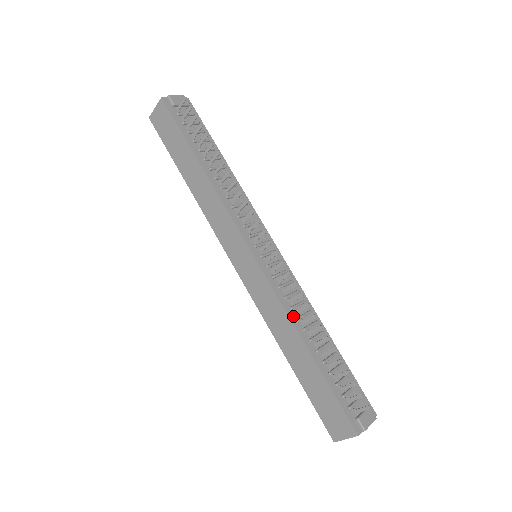
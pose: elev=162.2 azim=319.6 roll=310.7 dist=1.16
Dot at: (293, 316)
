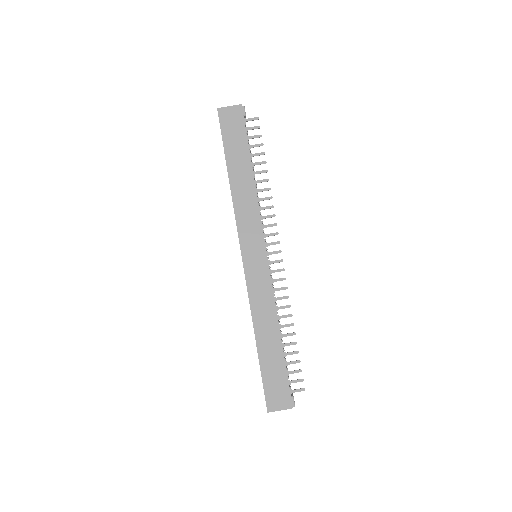
Dot at: (276, 310)
